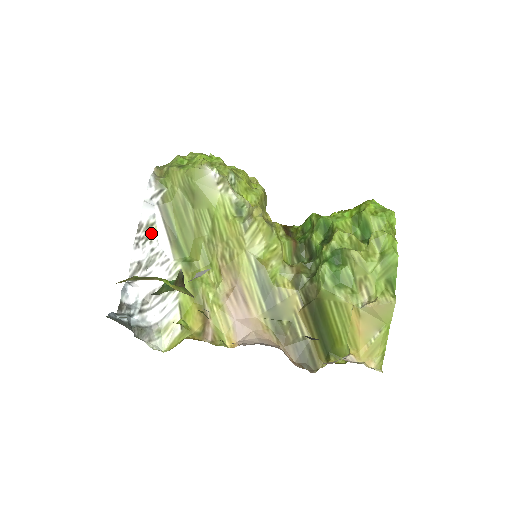
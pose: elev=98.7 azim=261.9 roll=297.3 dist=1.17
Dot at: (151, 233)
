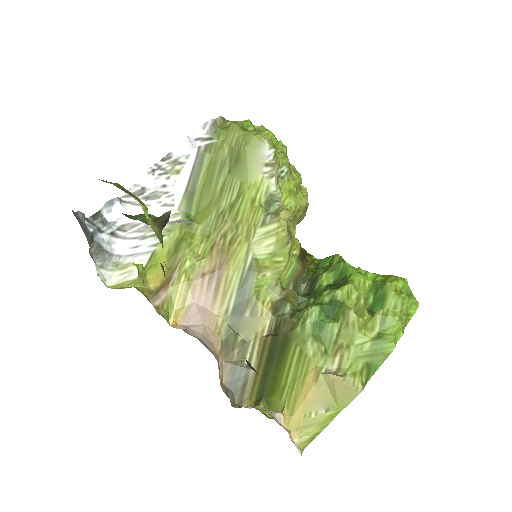
Dot at: (174, 170)
